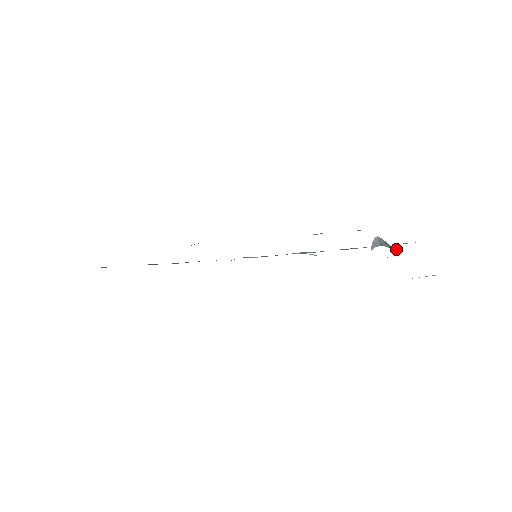
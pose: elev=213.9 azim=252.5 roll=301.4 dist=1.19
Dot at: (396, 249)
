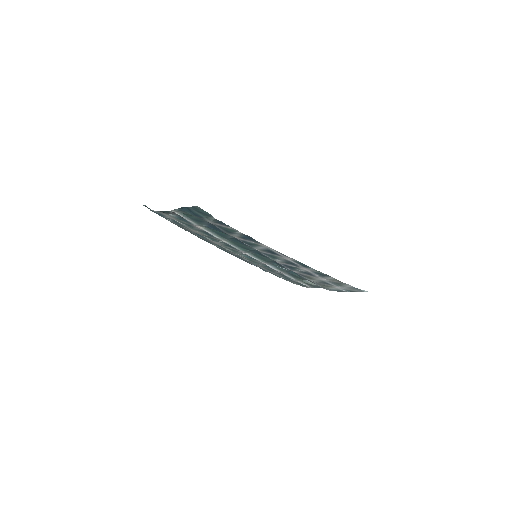
Dot at: occluded
